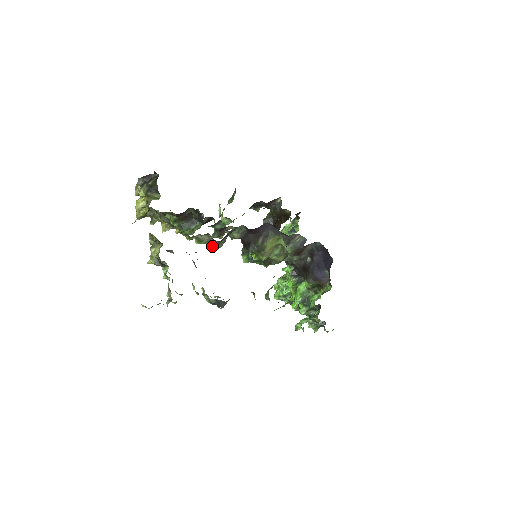
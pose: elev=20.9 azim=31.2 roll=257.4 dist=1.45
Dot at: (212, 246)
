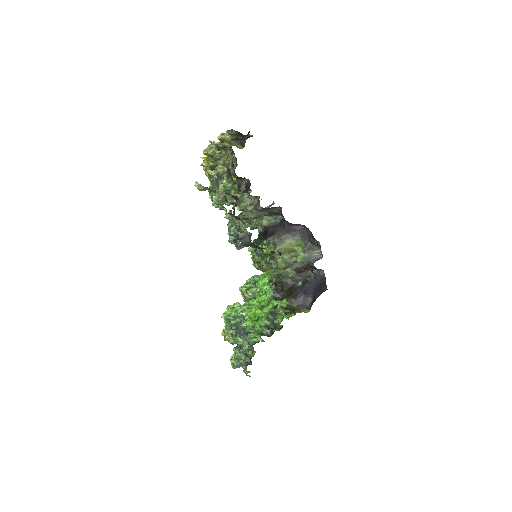
Dot at: (250, 210)
